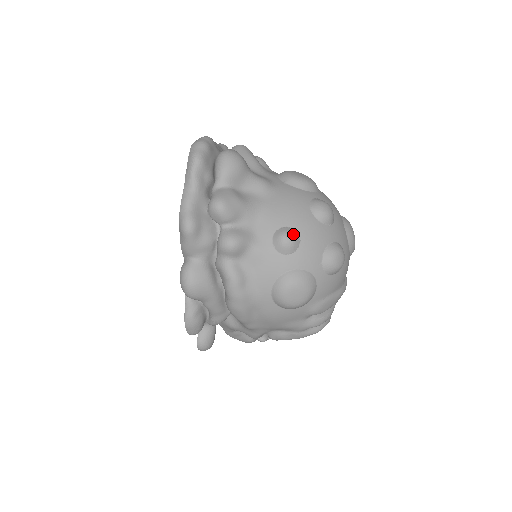
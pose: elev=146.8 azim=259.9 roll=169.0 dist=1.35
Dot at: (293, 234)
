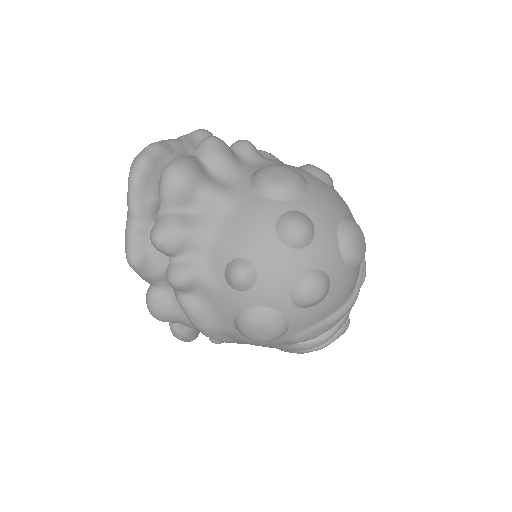
Dot at: (245, 269)
